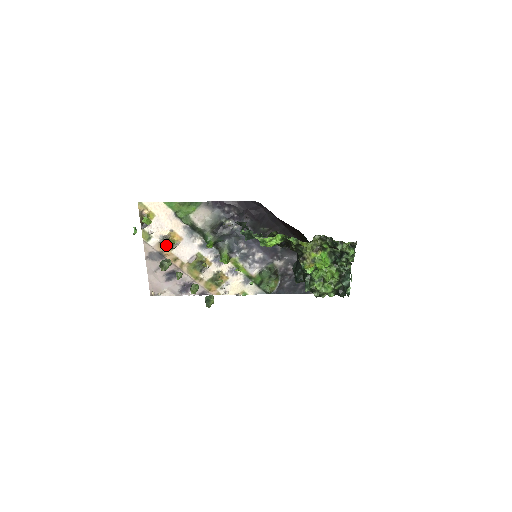
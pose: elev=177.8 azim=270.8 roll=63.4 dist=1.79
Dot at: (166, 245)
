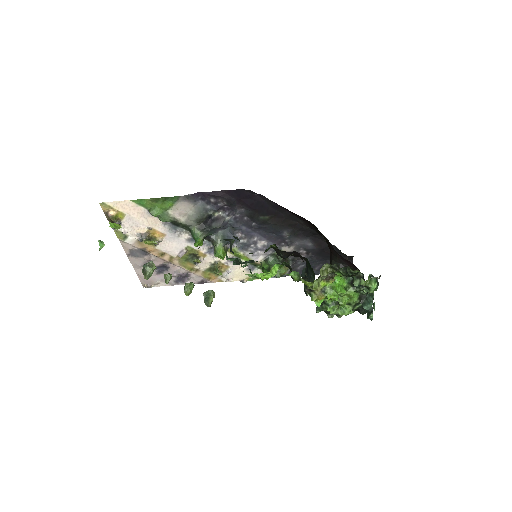
Dot at: occluded
